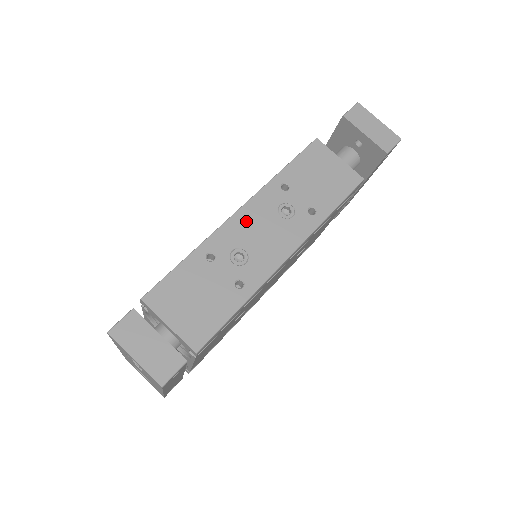
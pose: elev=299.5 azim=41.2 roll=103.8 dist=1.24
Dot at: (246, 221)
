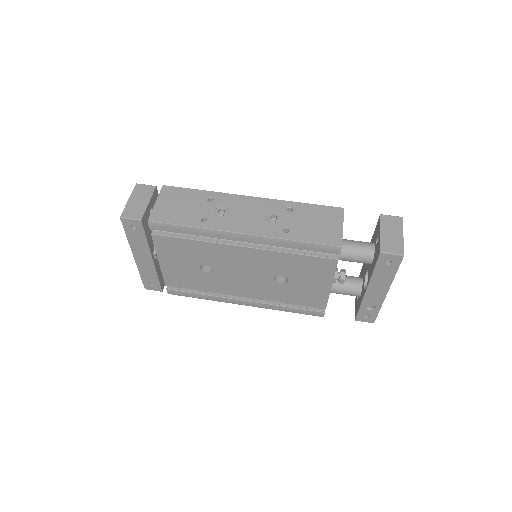
Dot at: (248, 203)
